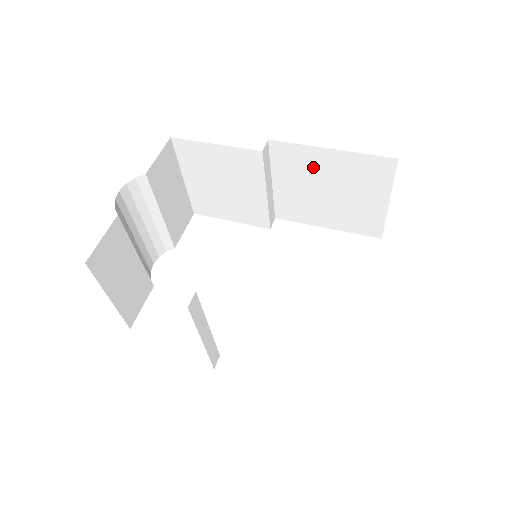
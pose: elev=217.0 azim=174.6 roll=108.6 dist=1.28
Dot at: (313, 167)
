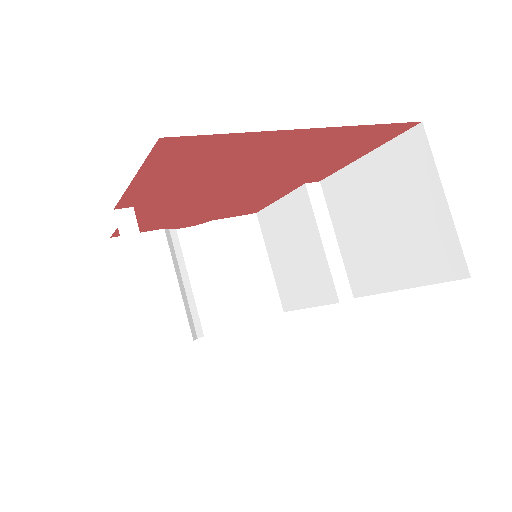
Dot at: (359, 192)
